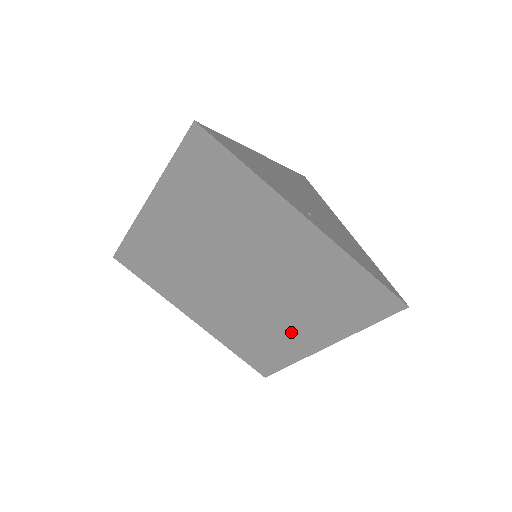
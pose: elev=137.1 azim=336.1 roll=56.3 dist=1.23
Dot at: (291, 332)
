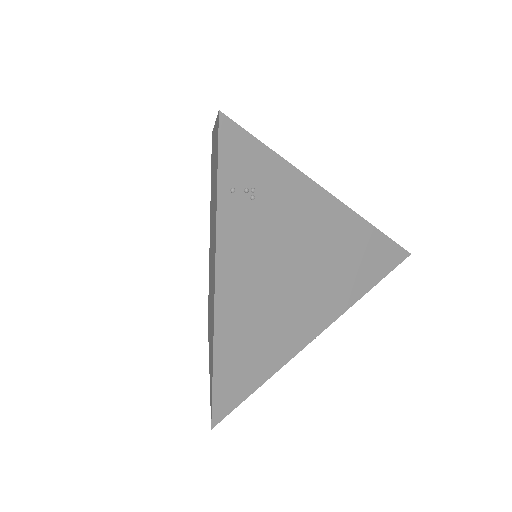
Dot at: (213, 286)
